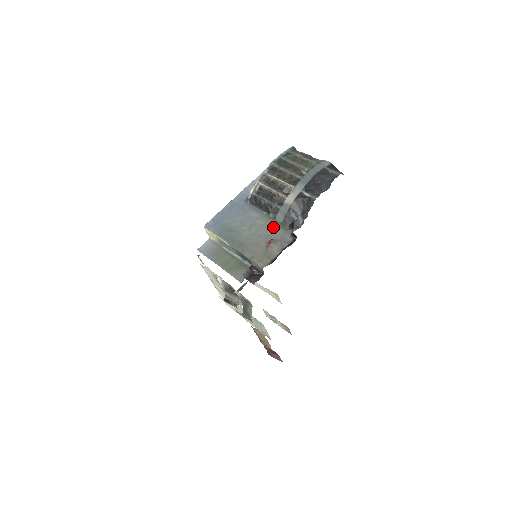
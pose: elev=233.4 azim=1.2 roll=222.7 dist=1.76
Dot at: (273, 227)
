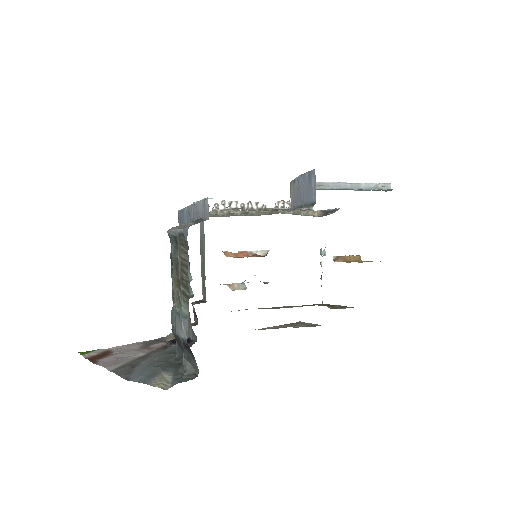
Dot at: occluded
